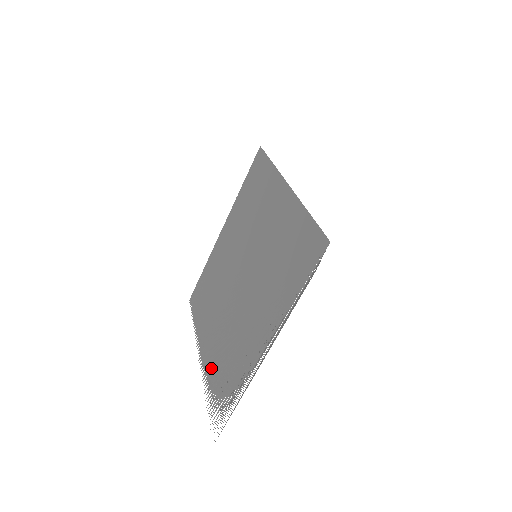
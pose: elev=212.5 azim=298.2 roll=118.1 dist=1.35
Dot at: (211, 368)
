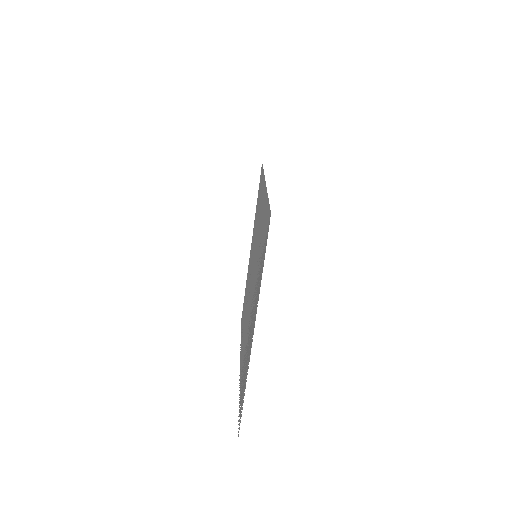
Dot at: (241, 372)
